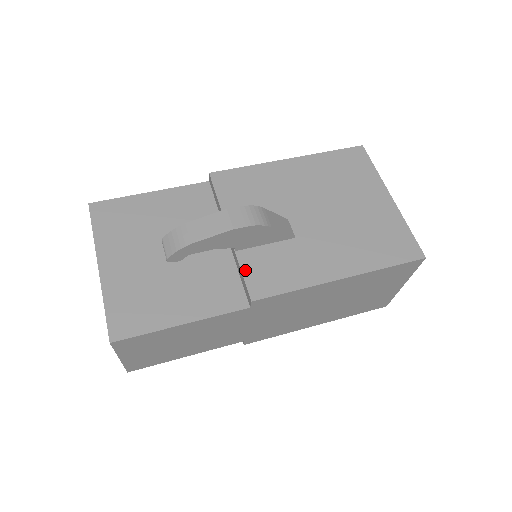
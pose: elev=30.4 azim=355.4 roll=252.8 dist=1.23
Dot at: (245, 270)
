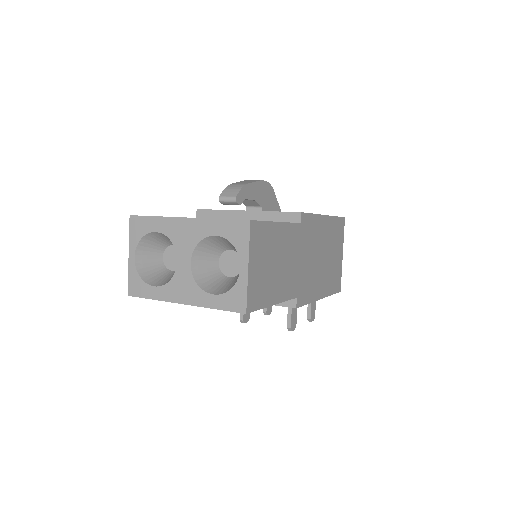
Dot at: (278, 211)
